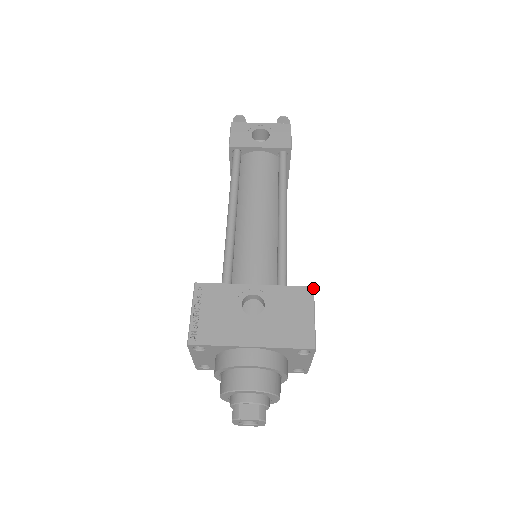
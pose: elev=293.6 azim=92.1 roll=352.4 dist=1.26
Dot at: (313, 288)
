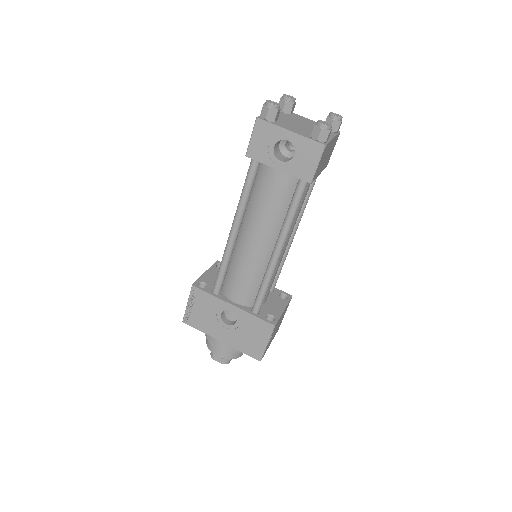
Dot at: (274, 326)
